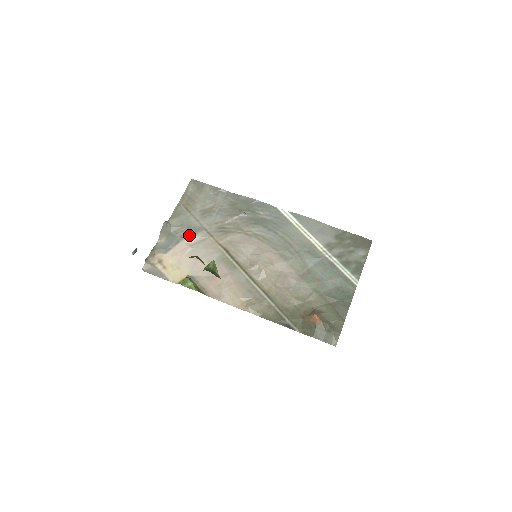
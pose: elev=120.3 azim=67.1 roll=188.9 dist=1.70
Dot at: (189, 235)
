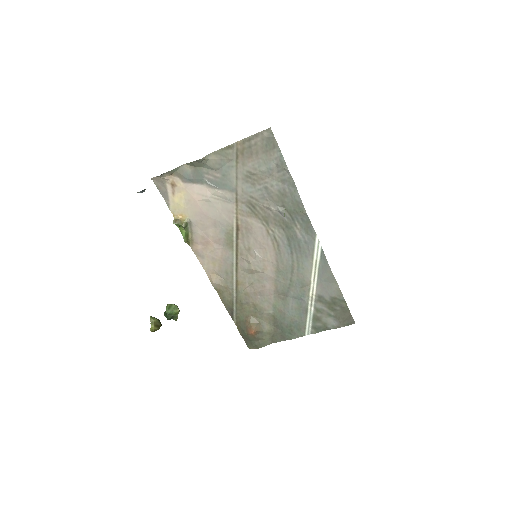
Dot at: (217, 186)
